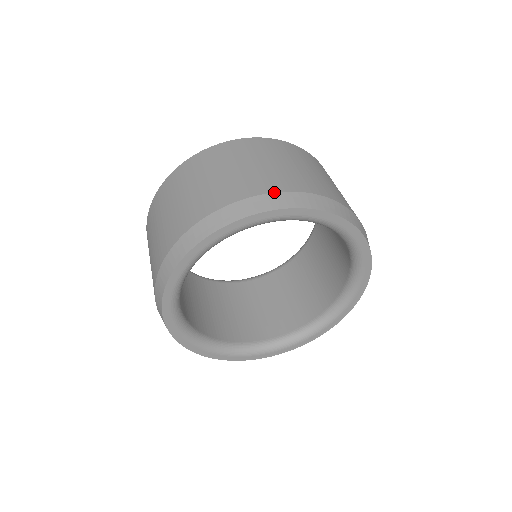
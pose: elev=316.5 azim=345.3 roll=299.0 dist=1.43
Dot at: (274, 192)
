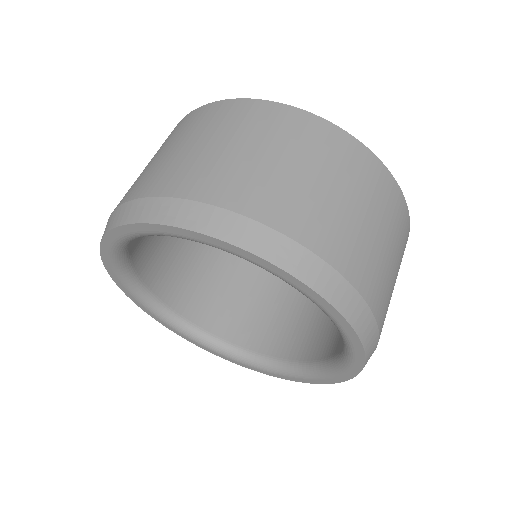
Dot at: (147, 197)
